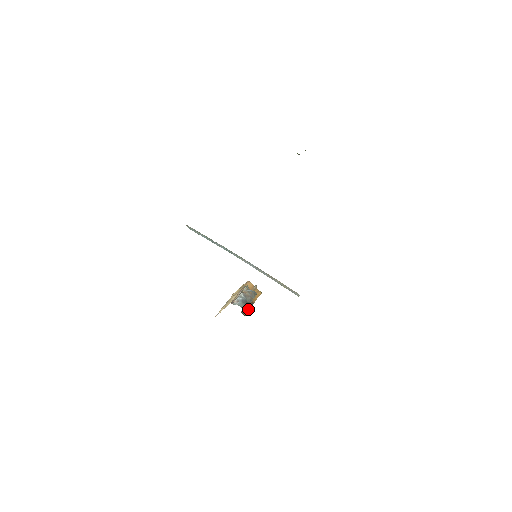
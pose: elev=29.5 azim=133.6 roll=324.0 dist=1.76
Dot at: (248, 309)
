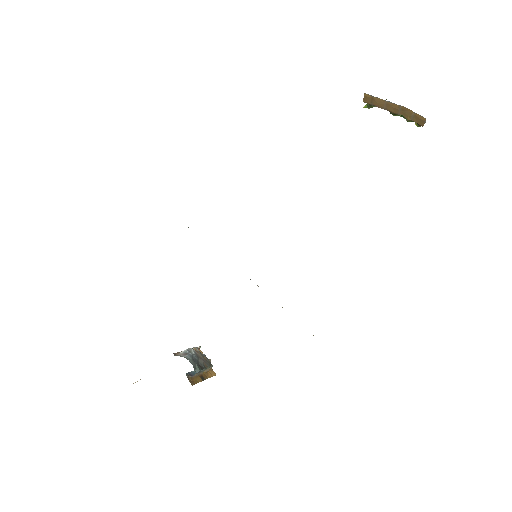
Dot at: (196, 381)
